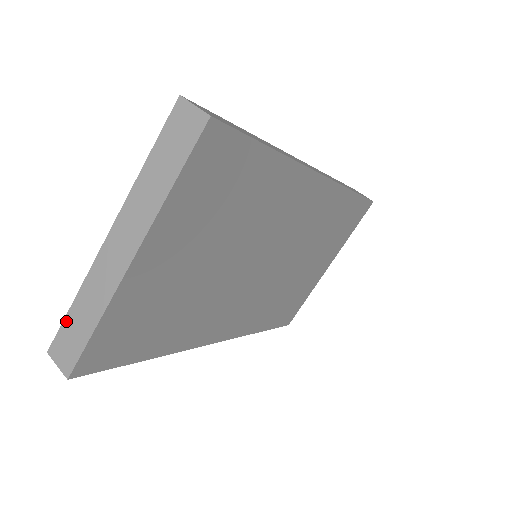
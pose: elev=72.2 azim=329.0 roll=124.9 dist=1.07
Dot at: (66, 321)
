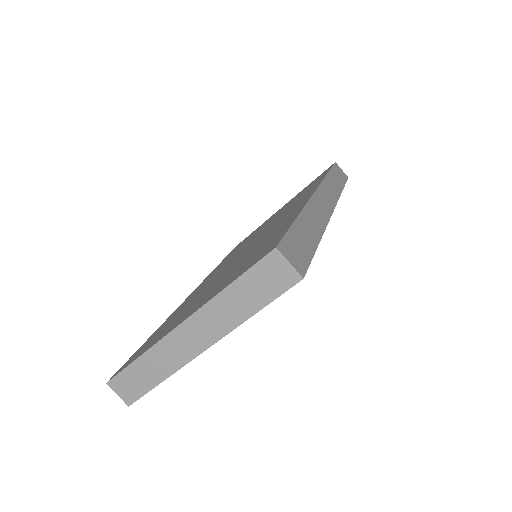
Dot at: (129, 369)
